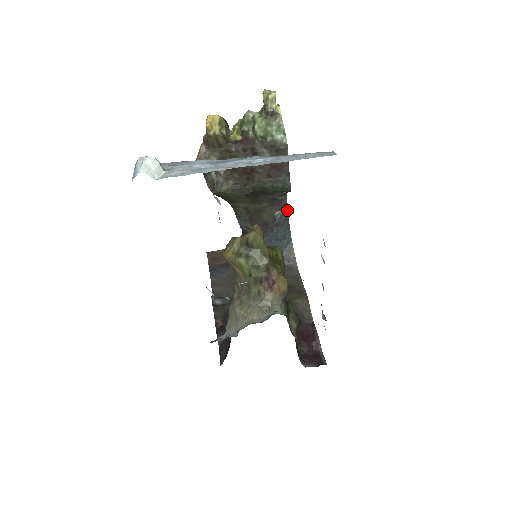
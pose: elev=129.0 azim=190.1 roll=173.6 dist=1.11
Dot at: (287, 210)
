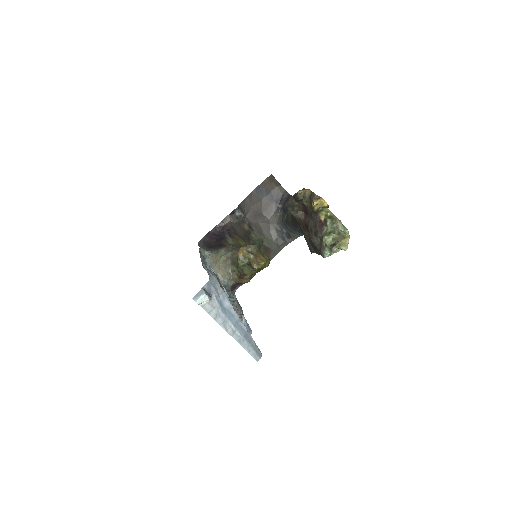
Dot at: occluded
